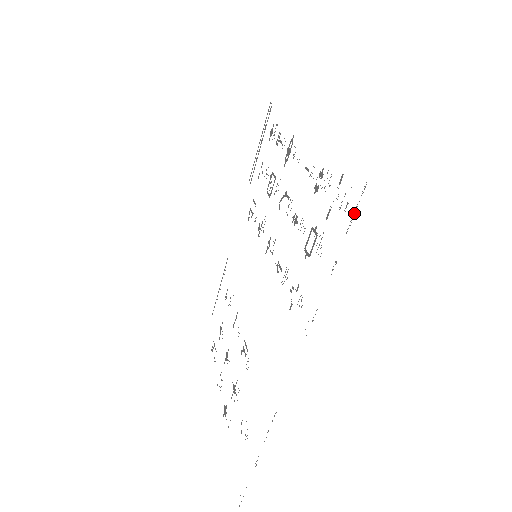
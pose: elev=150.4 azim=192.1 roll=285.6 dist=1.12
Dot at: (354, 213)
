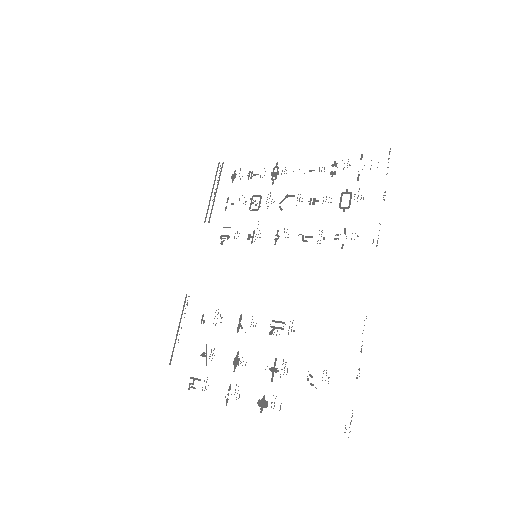
Dot at: occluded
